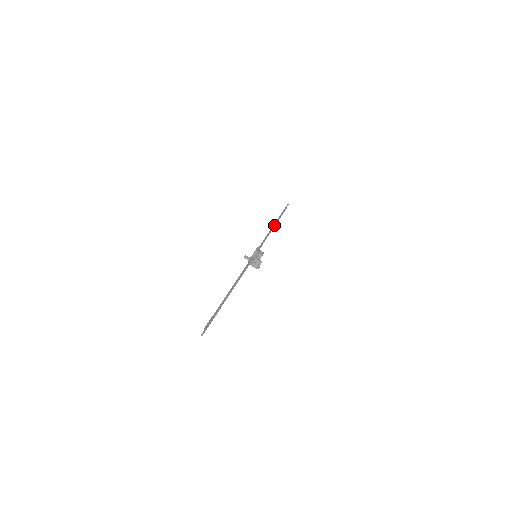
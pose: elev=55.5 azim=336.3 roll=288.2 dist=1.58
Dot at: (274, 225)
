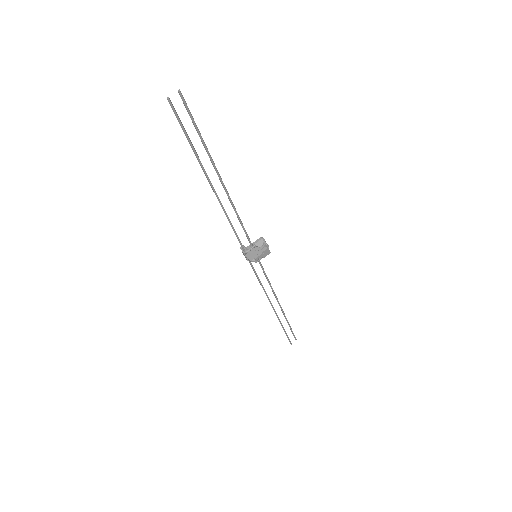
Dot at: (280, 305)
